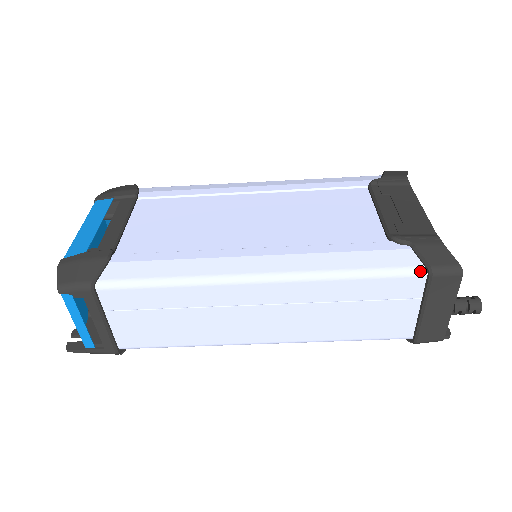
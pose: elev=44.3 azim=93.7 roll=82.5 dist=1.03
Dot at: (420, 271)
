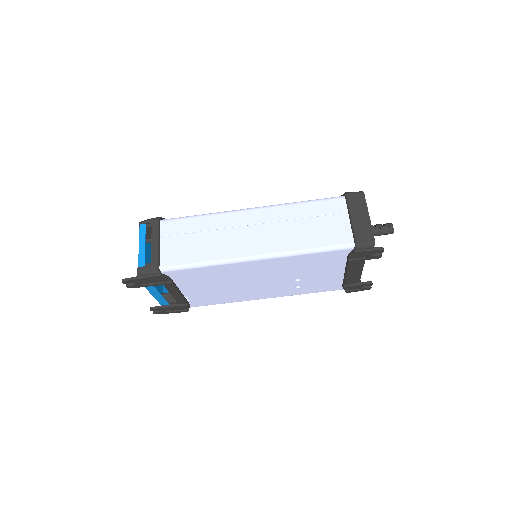
Dot at: (341, 197)
